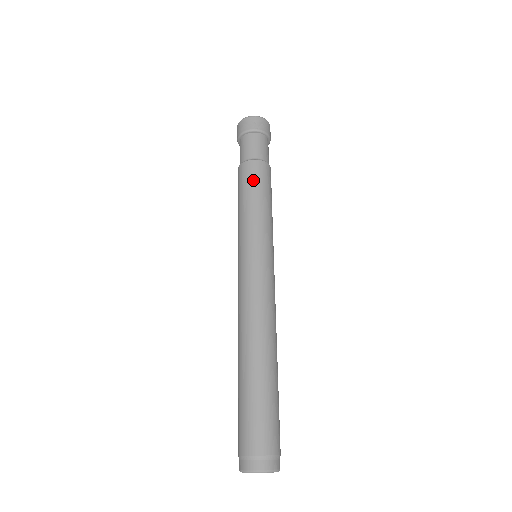
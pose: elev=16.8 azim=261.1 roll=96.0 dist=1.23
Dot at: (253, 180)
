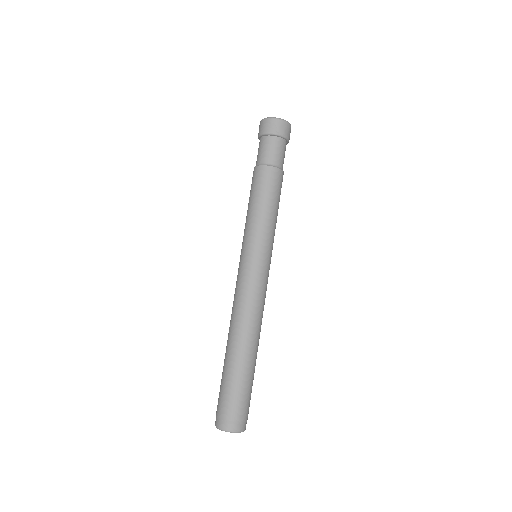
Dot at: (264, 187)
